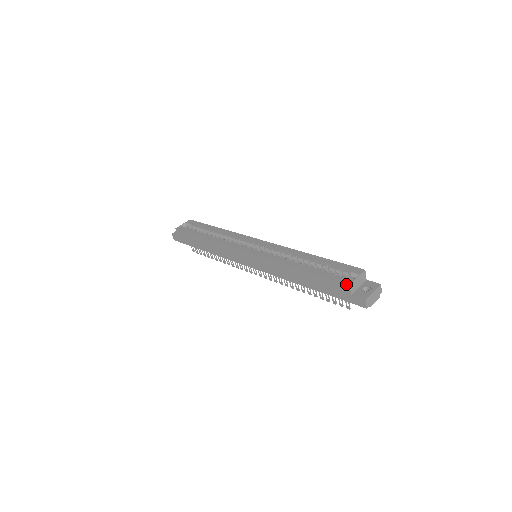
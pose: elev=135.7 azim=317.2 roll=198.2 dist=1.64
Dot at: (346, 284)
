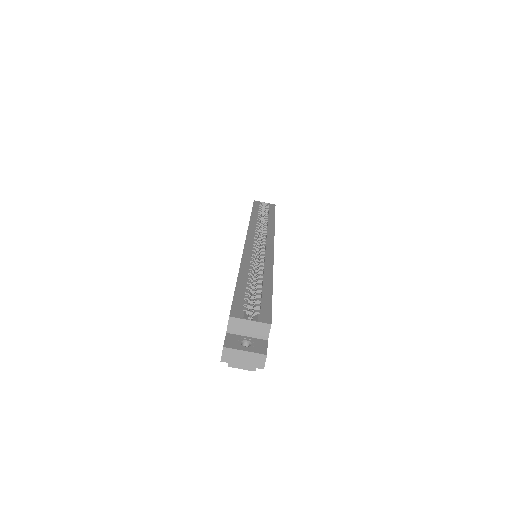
Dot at: (230, 314)
